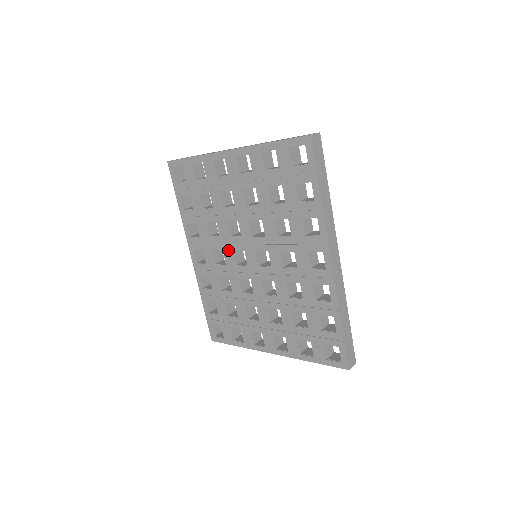
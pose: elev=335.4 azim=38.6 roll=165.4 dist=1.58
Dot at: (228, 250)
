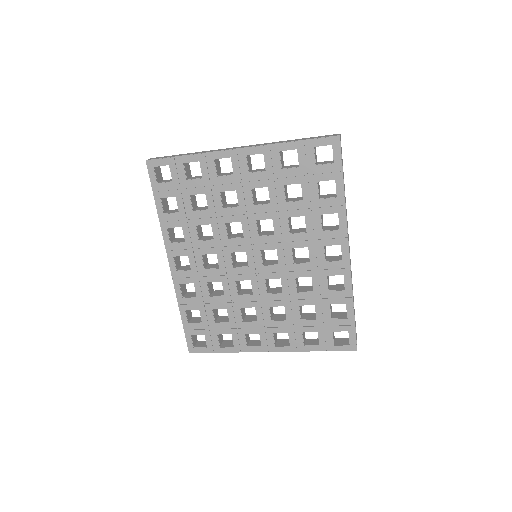
Dot at: (224, 253)
